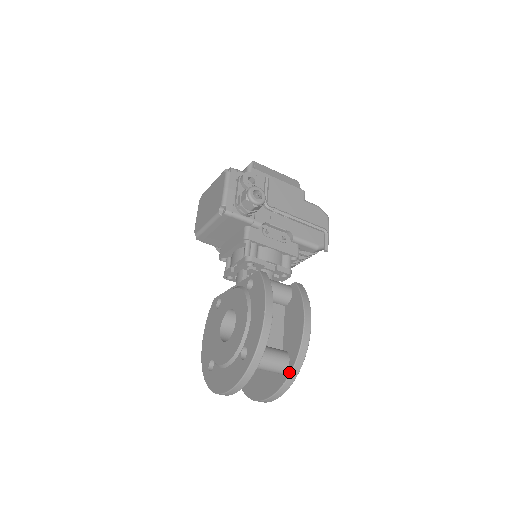
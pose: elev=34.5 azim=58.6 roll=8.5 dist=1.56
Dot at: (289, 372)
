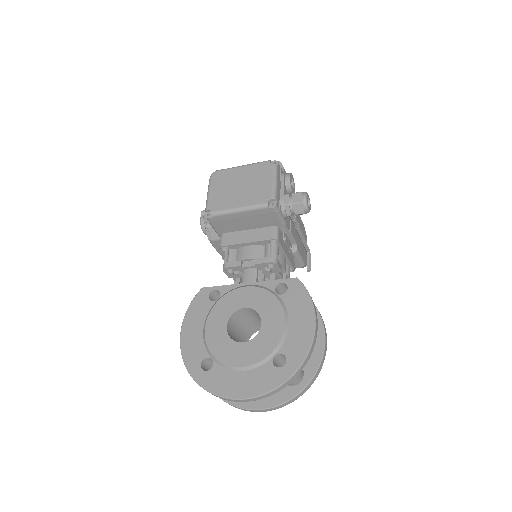
Dot at: (305, 385)
